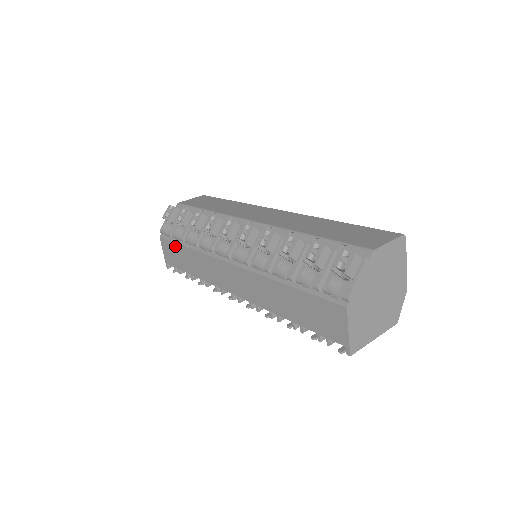
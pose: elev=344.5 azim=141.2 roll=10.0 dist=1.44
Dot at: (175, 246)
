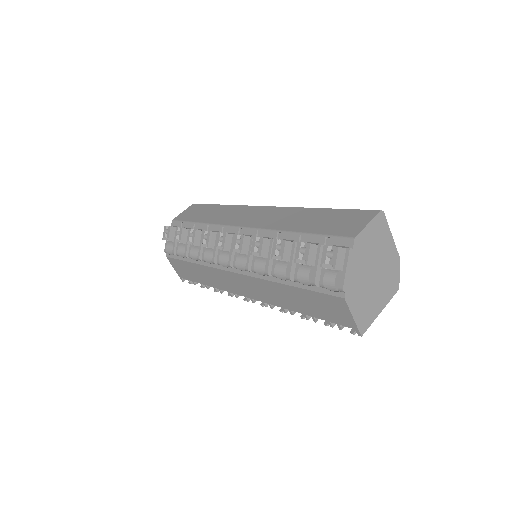
Dot at: (182, 263)
